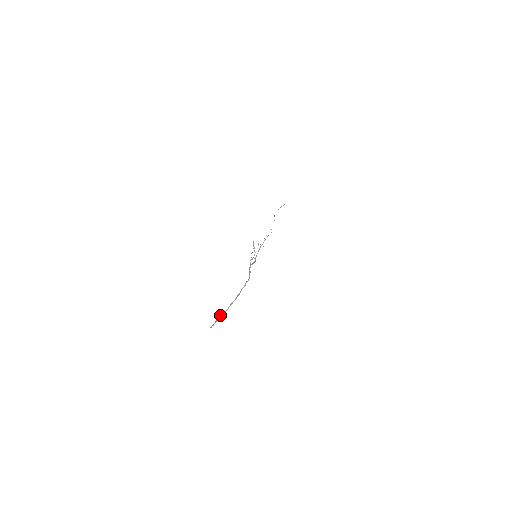
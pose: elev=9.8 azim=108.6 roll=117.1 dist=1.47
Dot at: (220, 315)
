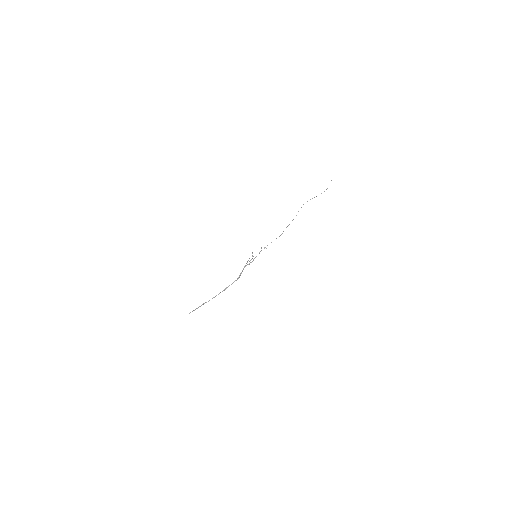
Dot at: (201, 305)
